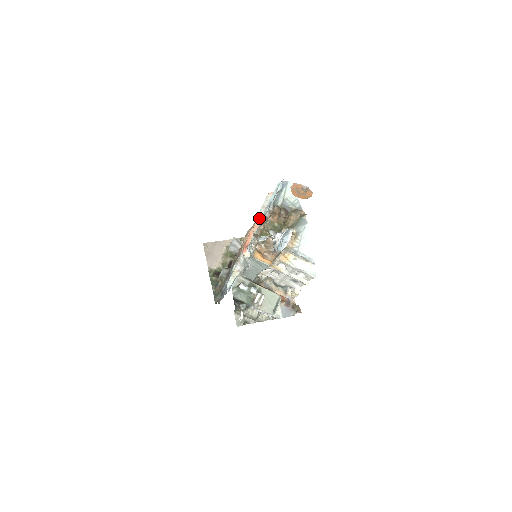
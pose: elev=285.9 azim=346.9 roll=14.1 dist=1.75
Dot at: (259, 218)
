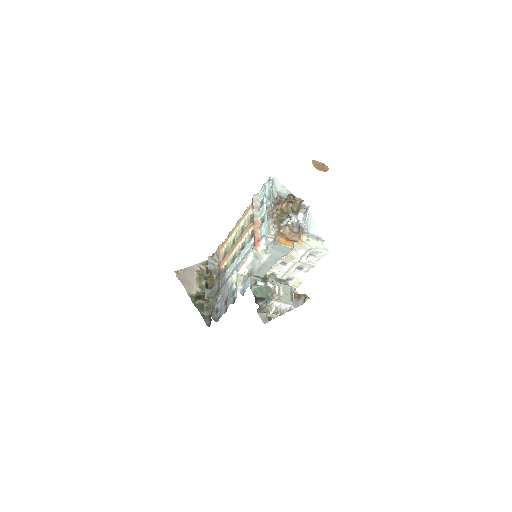
Dot at: (256, 216)
